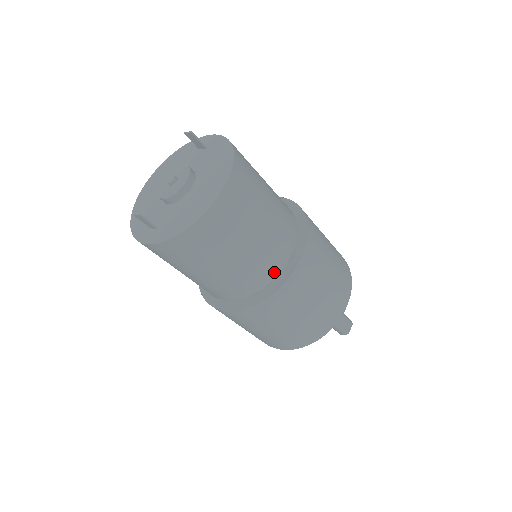
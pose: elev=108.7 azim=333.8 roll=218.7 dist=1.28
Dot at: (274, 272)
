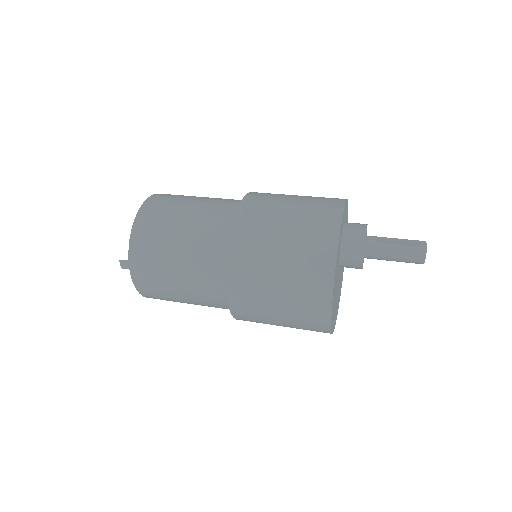
Dot at: (228, 218)
